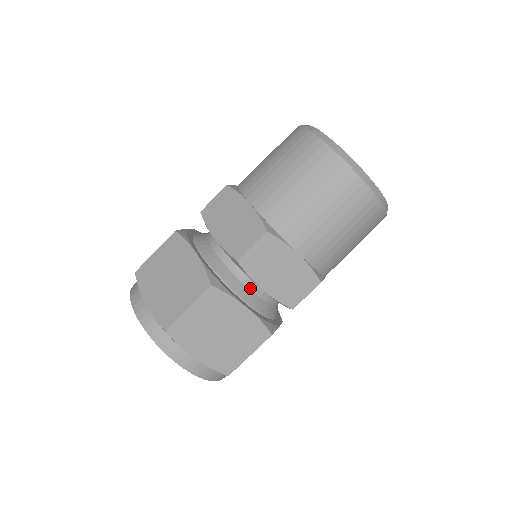
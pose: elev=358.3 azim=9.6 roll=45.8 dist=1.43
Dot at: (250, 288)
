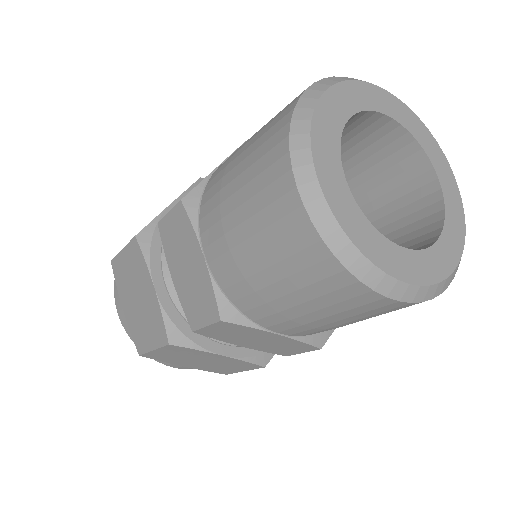
Dot at: occluded
